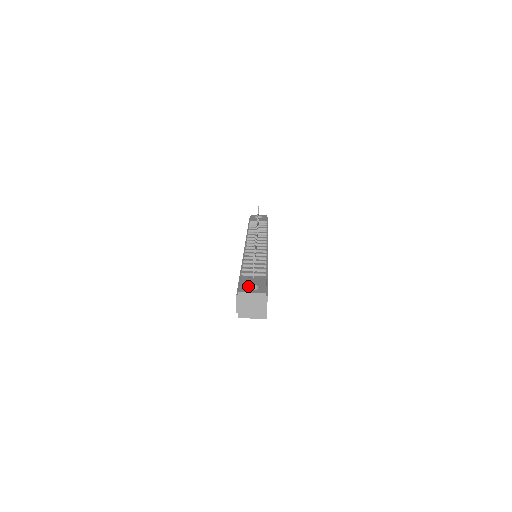
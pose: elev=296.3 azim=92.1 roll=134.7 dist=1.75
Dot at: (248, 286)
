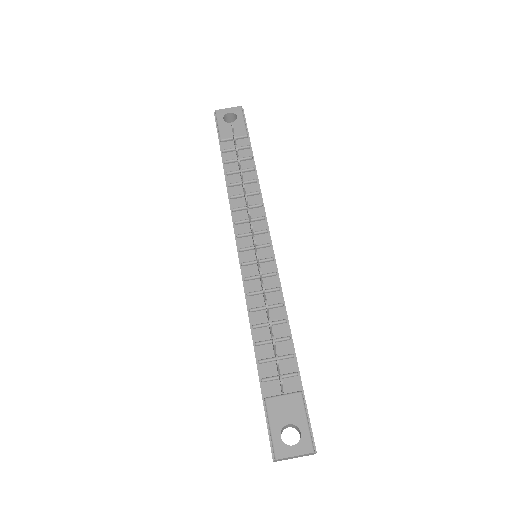
Dot at: (282, 428)
